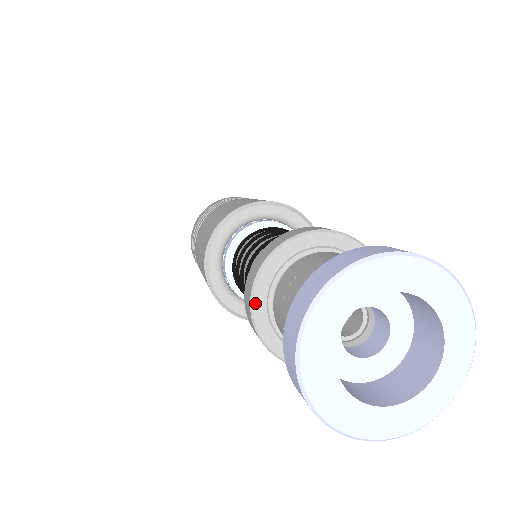
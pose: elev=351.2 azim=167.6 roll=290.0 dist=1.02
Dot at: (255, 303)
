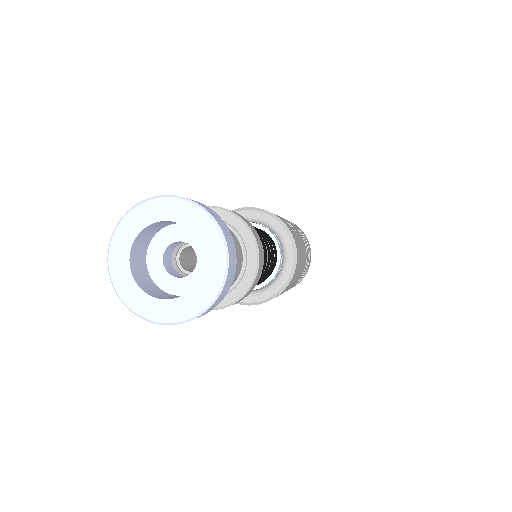
Dot at: occluded
